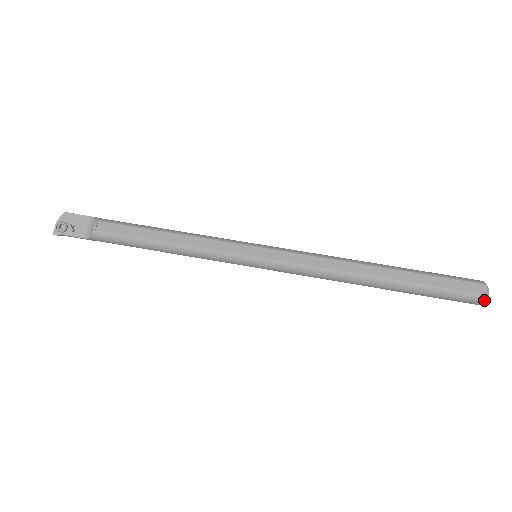
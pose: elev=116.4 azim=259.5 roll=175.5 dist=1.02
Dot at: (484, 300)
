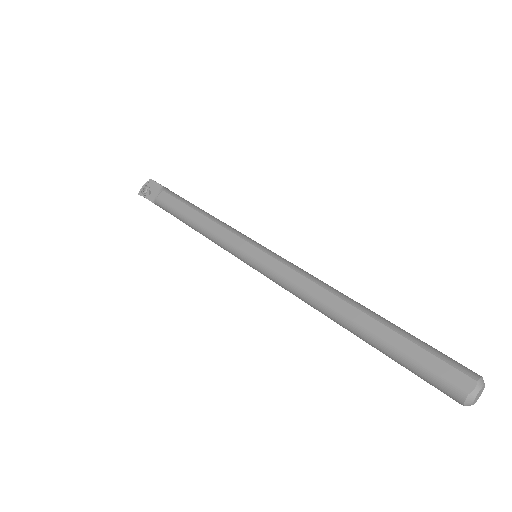
Dot at: (465, 400)
